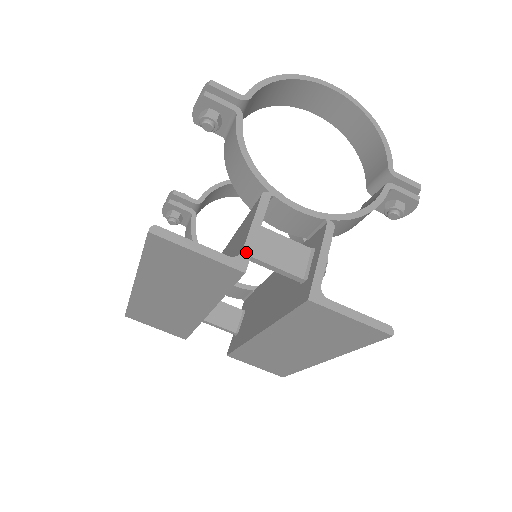
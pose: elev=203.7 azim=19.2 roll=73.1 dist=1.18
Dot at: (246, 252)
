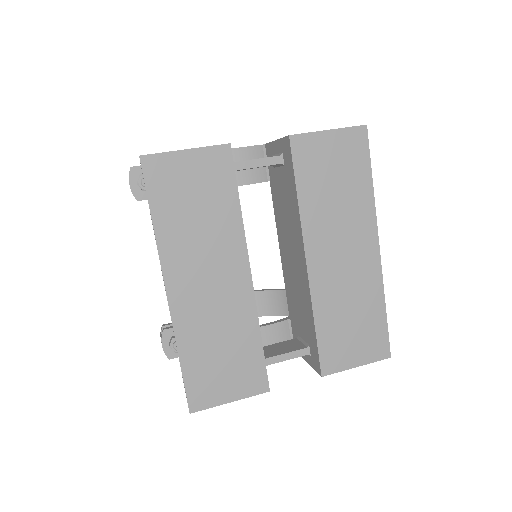
Dot at: occluded
